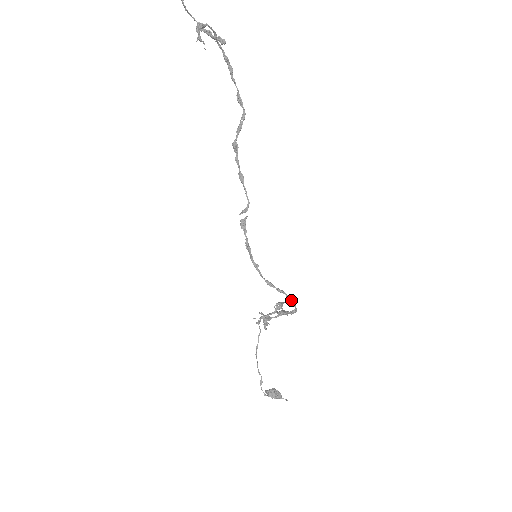
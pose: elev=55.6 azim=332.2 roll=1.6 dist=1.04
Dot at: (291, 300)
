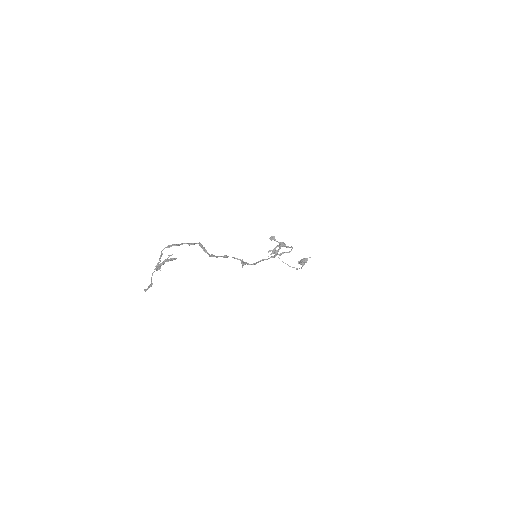
Dot at: (289, 252)
